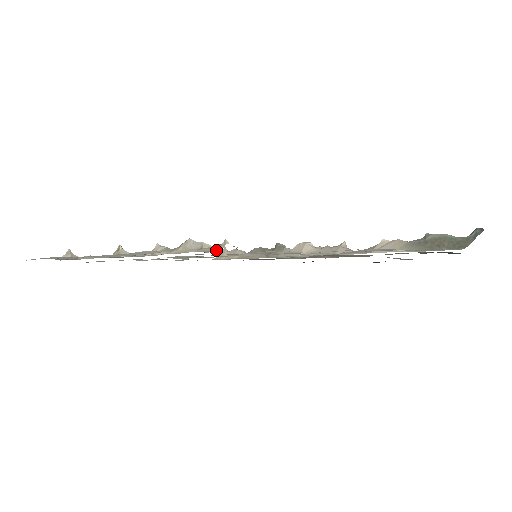
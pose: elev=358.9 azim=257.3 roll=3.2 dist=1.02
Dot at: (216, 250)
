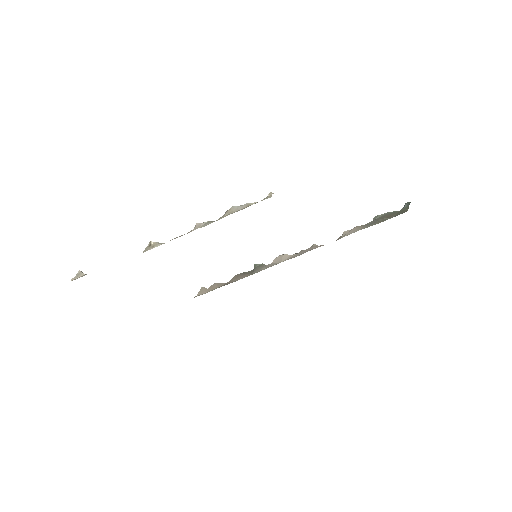
Dot at: occluded
